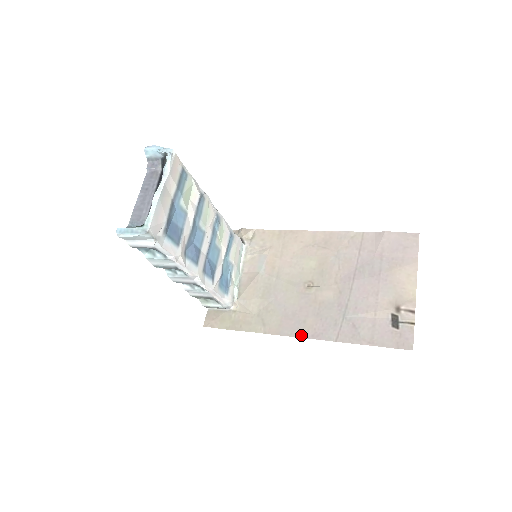
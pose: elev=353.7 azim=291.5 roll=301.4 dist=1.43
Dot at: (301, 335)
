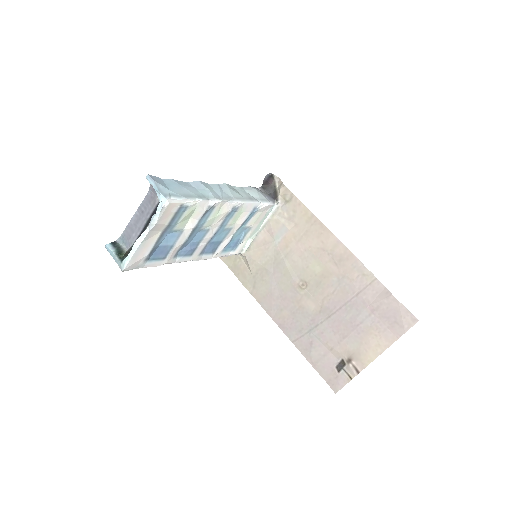
Dot at: (273, 317)
